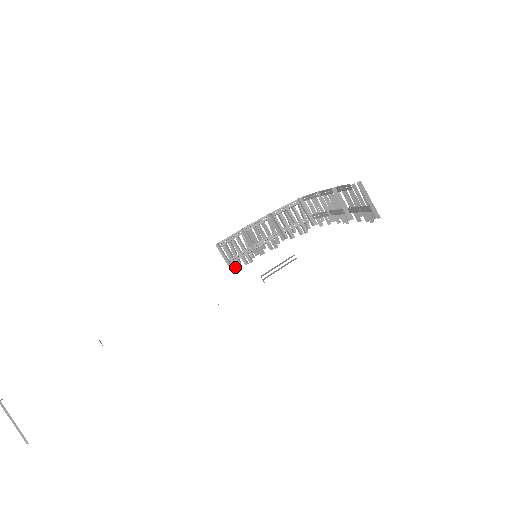
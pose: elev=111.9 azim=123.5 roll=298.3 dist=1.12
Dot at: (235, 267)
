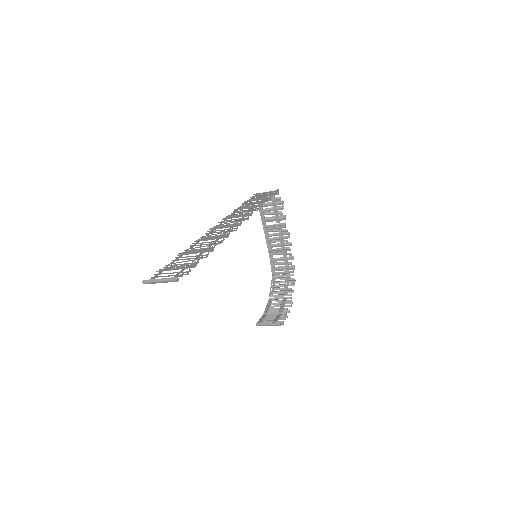
Dot at: (280, 323)
